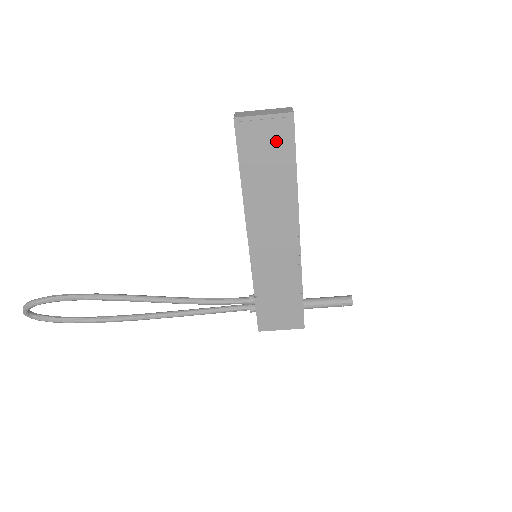
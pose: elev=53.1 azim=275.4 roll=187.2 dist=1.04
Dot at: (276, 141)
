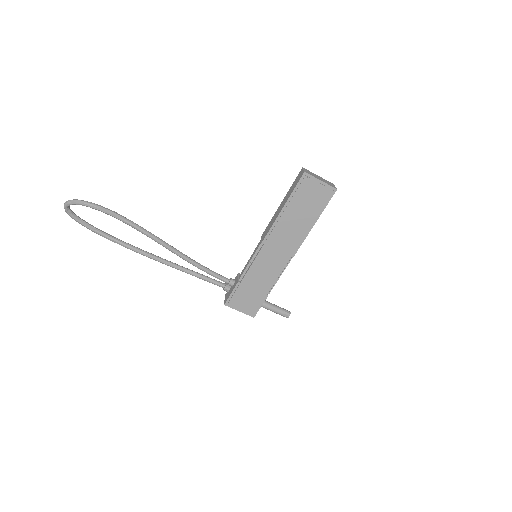
Dot at: (318, 198)
